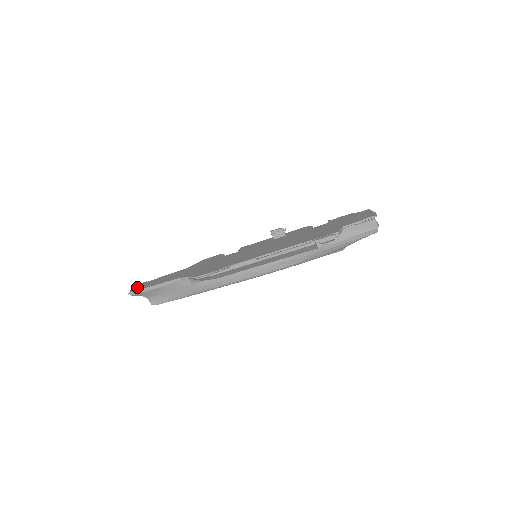
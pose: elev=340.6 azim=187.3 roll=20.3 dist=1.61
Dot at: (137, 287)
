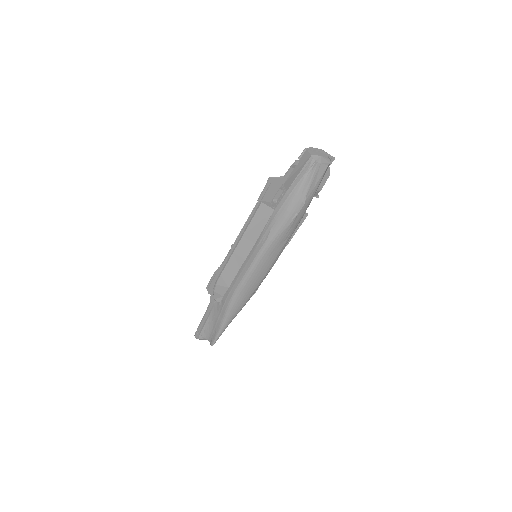
Dot at: occluded
